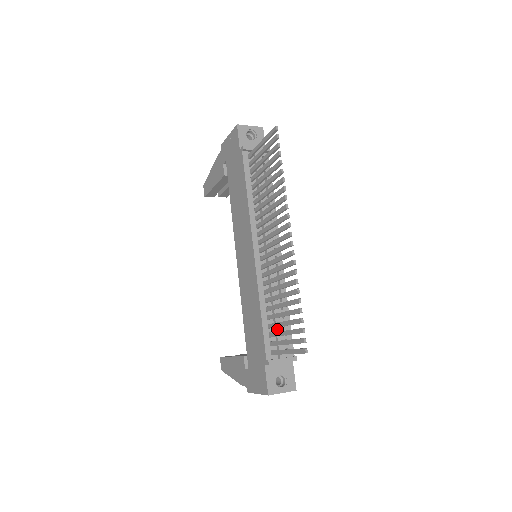
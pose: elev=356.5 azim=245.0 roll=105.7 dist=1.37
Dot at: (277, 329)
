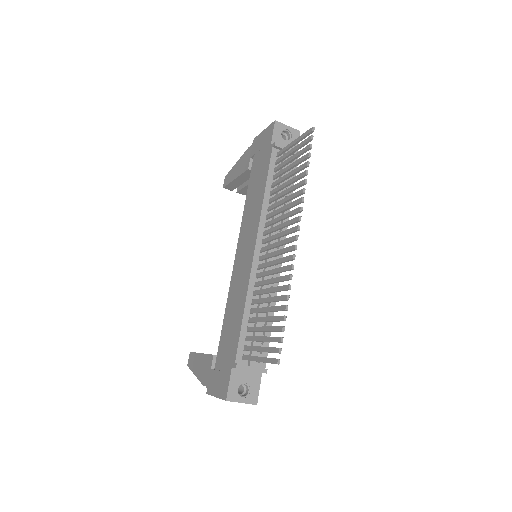
Dot at: (255, 334)
